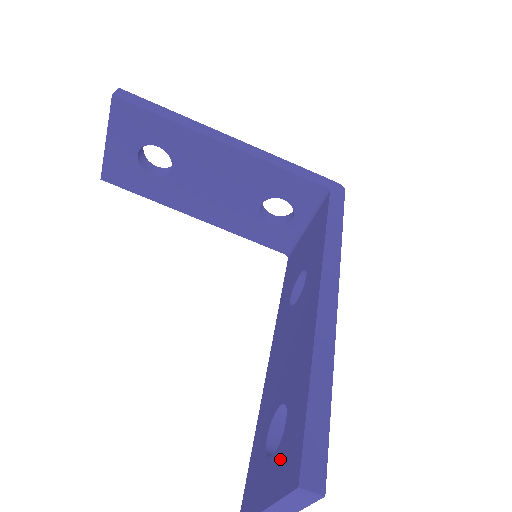
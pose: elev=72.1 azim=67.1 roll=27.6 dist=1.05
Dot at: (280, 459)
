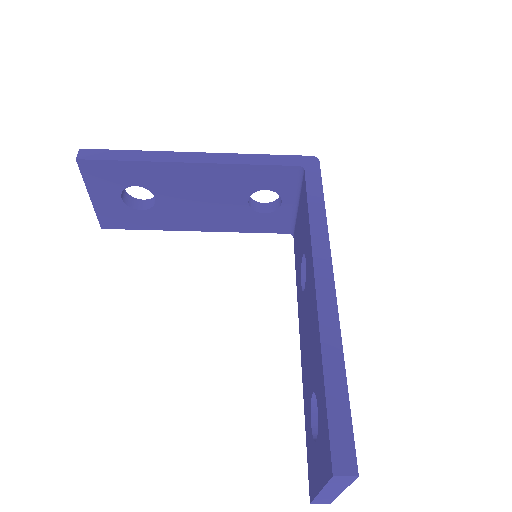
Dot at: (320, 446)
